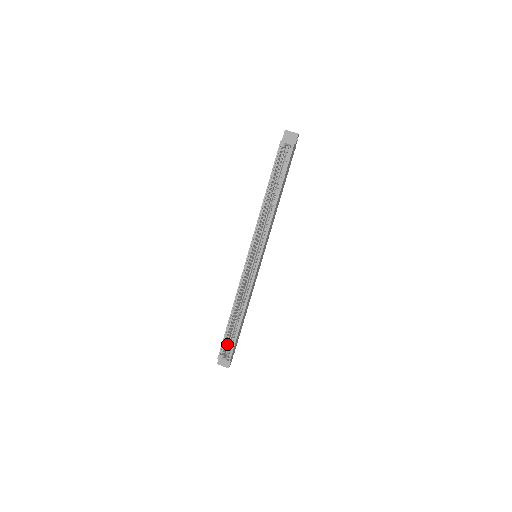
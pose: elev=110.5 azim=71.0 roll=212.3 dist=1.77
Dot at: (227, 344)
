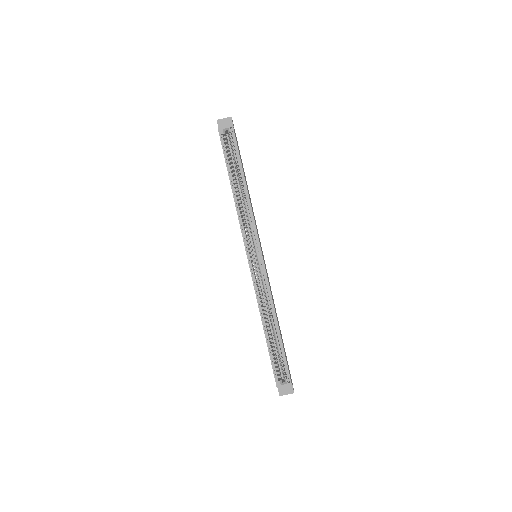
Dot at: (278, 366)
